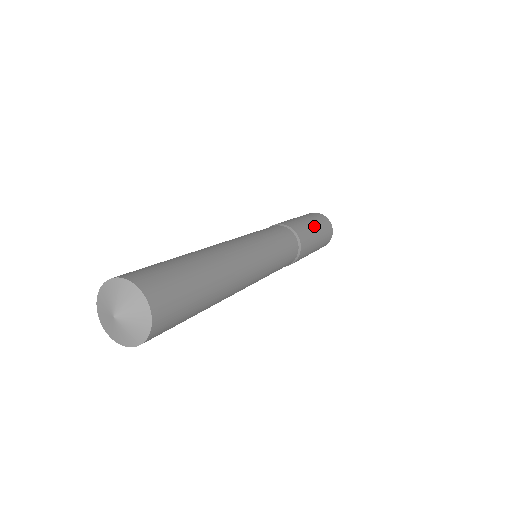
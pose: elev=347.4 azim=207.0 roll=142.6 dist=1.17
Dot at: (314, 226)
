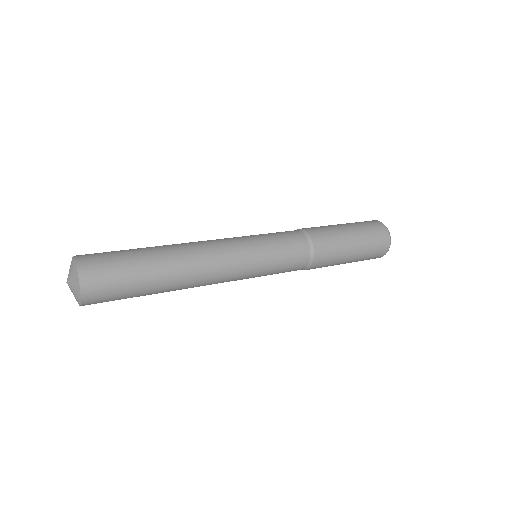
Dot at: (345, 226)
